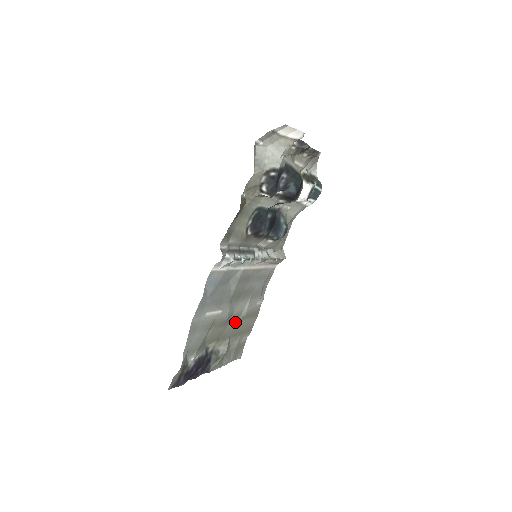
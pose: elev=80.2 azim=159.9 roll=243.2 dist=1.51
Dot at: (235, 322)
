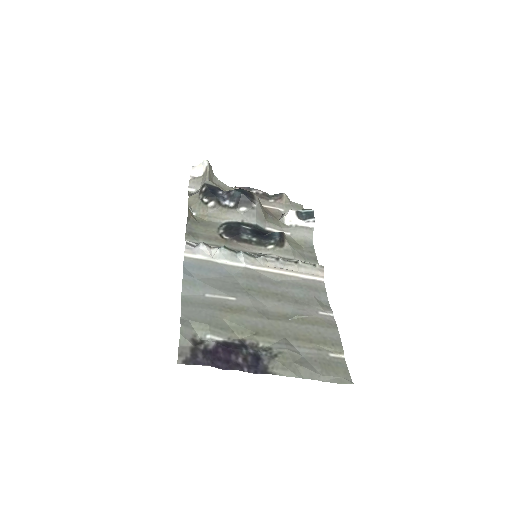
Dot at: (283, 322)
